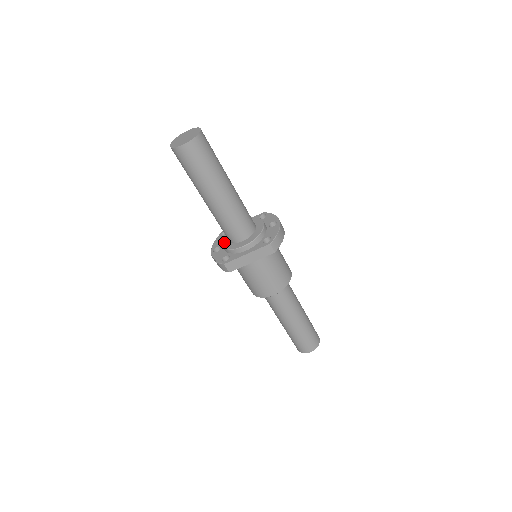
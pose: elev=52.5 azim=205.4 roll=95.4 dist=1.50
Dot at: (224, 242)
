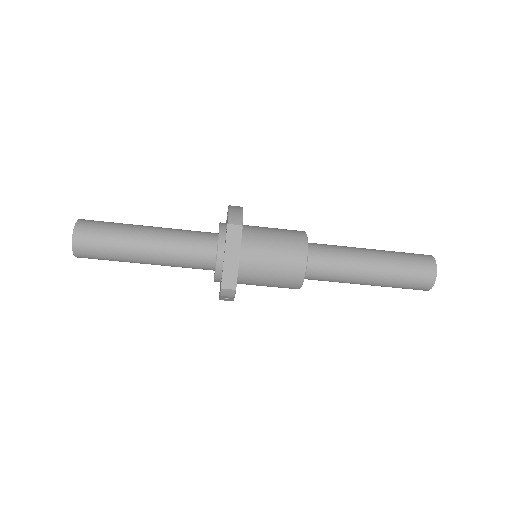
Dot at: occluded
